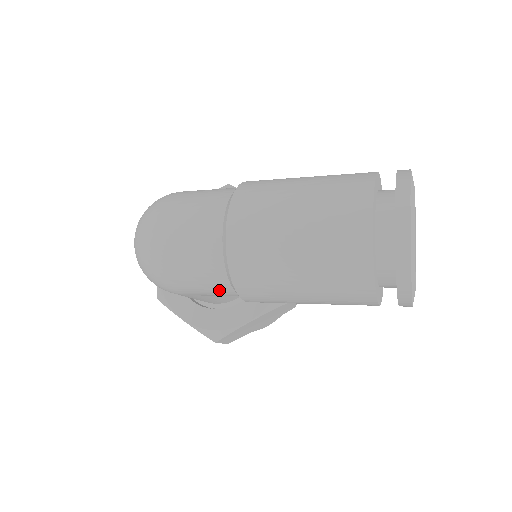
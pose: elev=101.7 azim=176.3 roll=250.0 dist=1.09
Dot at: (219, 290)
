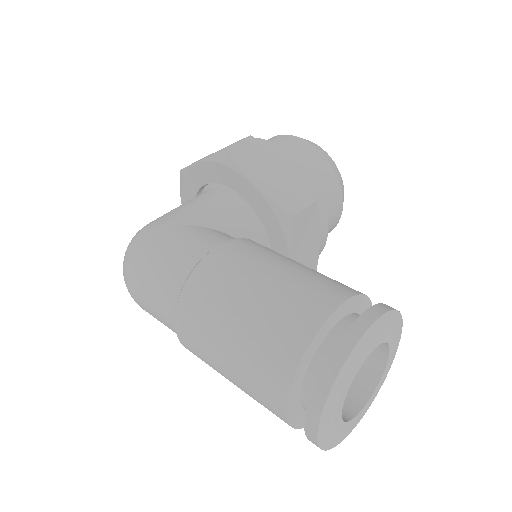
Dot at: occluded
